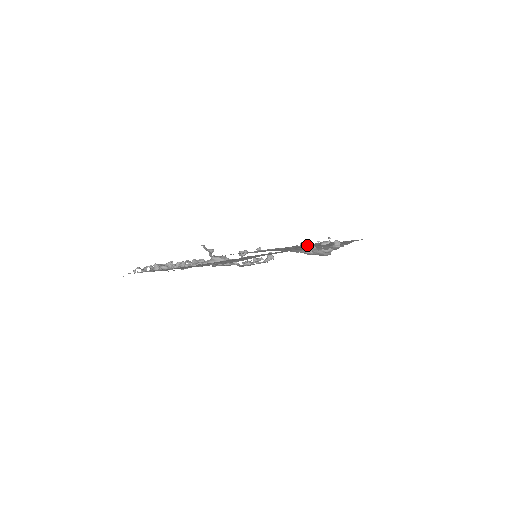
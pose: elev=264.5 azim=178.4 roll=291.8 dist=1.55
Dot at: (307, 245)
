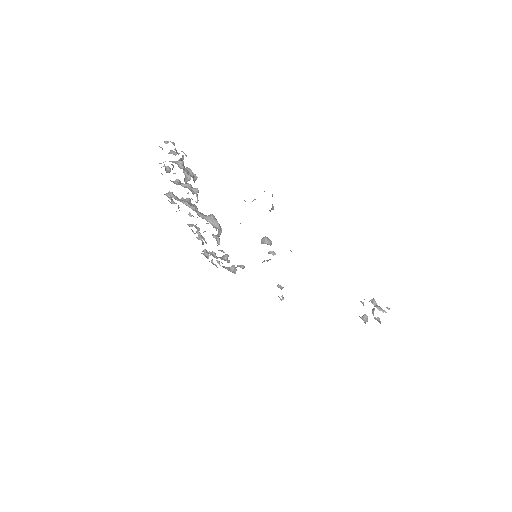
Dot at: occluded
